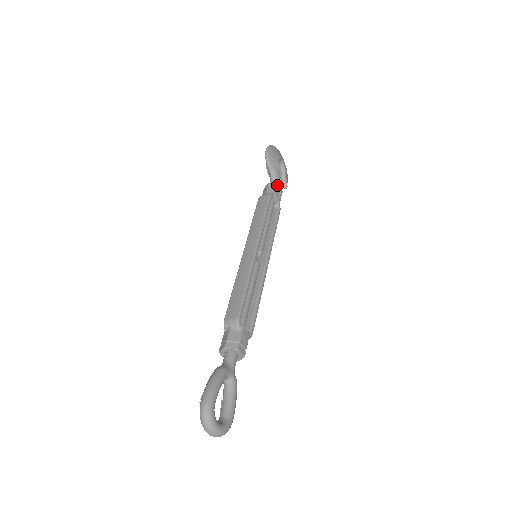
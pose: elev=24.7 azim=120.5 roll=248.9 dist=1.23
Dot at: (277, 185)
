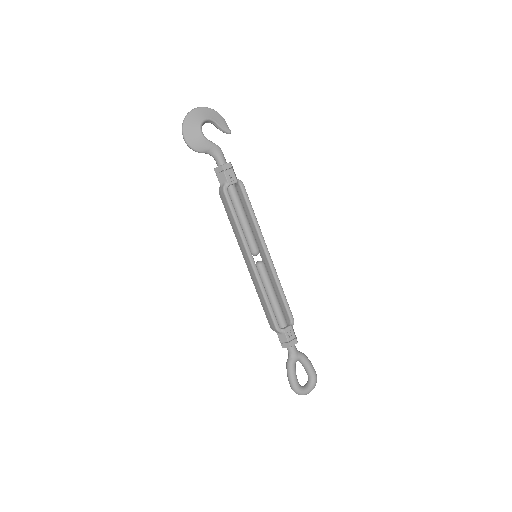
Dot at: (221, 169)
